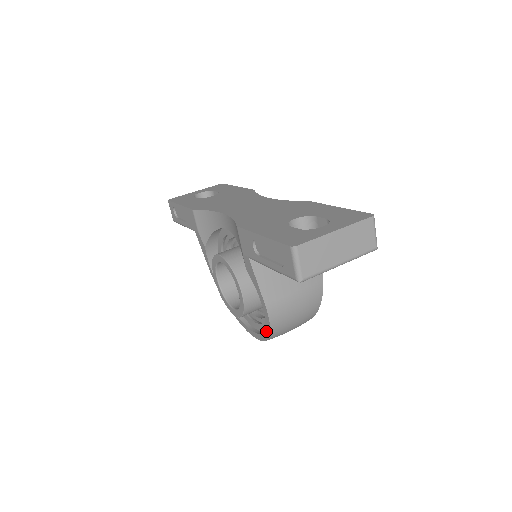
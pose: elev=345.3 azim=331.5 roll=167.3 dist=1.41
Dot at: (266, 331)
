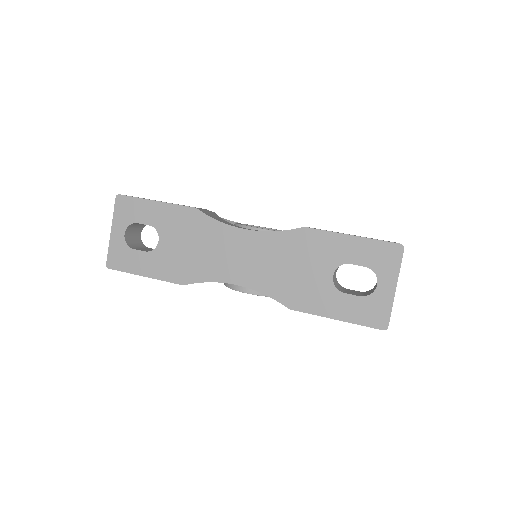
Dot at: occluded
